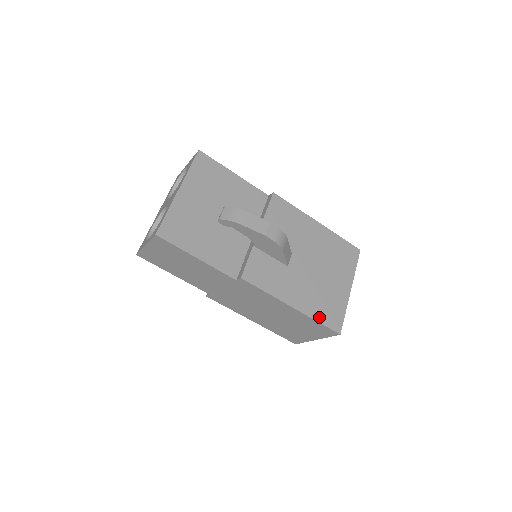
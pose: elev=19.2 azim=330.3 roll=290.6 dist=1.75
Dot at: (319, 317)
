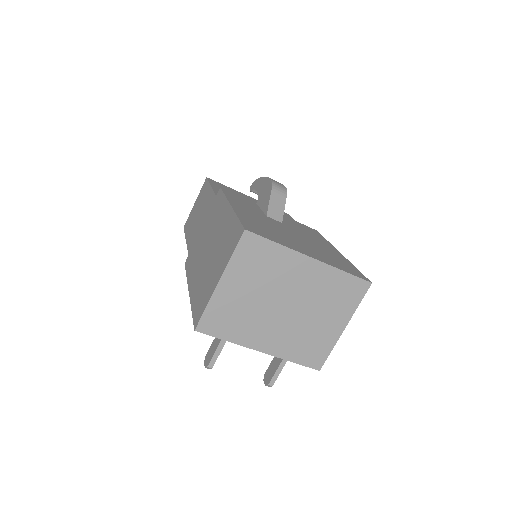
Dot at: (244, 219)
